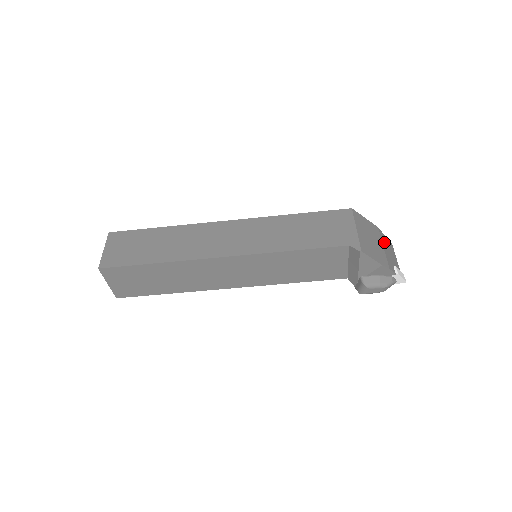
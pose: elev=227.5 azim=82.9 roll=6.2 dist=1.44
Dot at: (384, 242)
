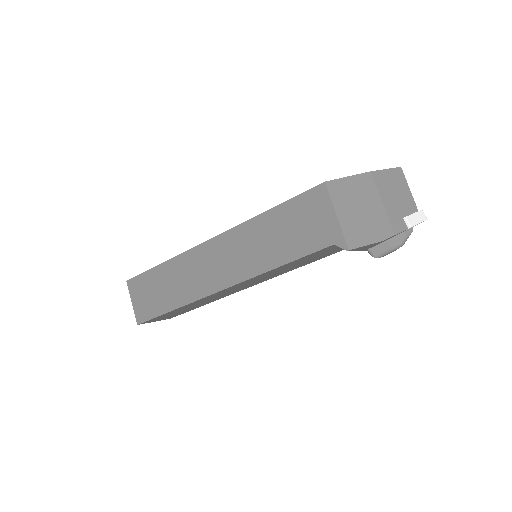
Dot at: (384, 188)
